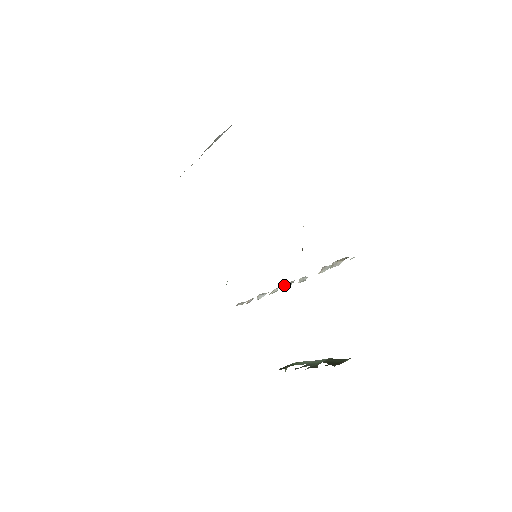
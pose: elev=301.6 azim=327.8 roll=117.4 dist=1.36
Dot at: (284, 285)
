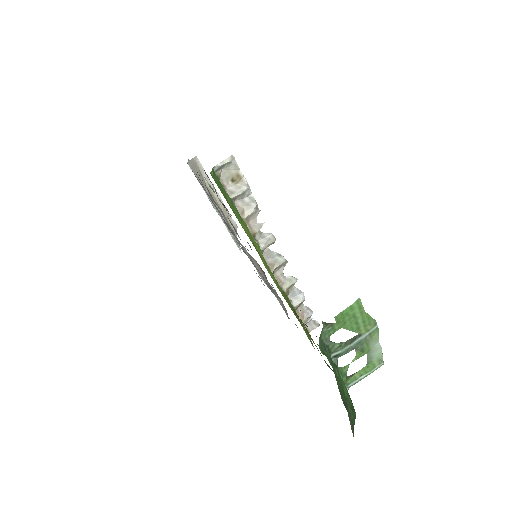
Dot at: (269, 263)
